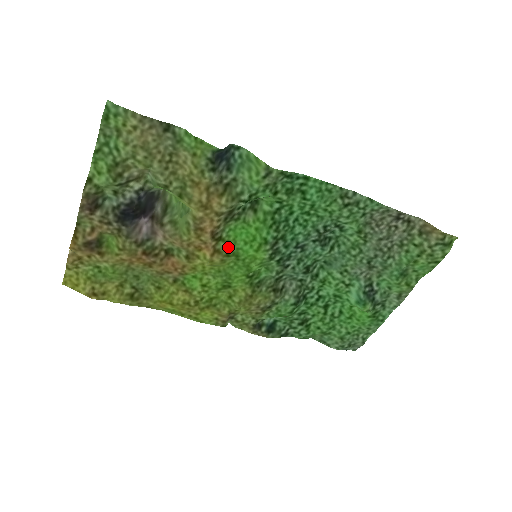
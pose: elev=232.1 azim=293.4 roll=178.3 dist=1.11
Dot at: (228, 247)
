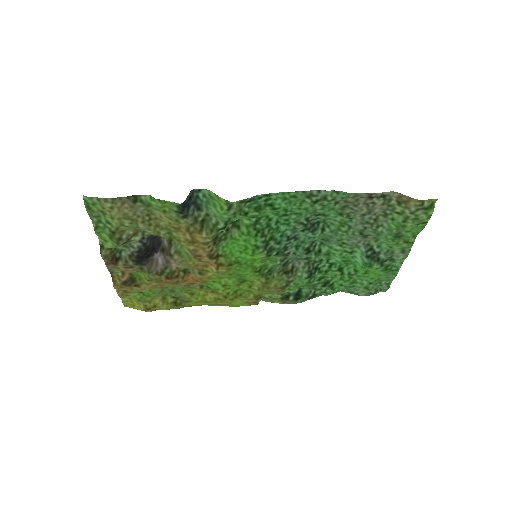
Dot at: (228, 259)
